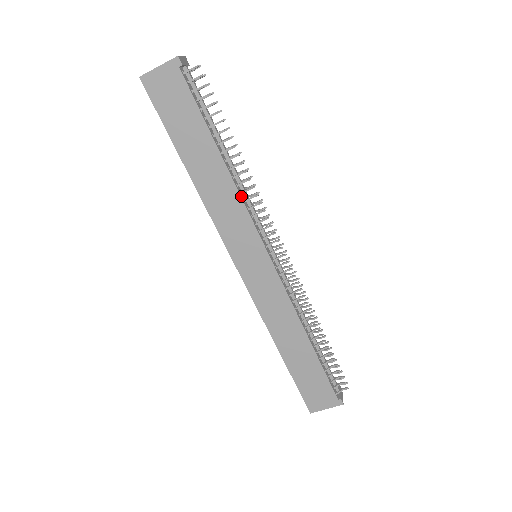
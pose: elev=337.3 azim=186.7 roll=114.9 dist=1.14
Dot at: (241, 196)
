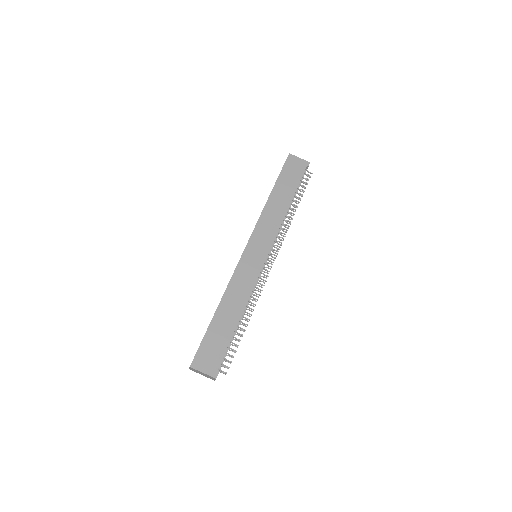
Dot at: (281, 224)
